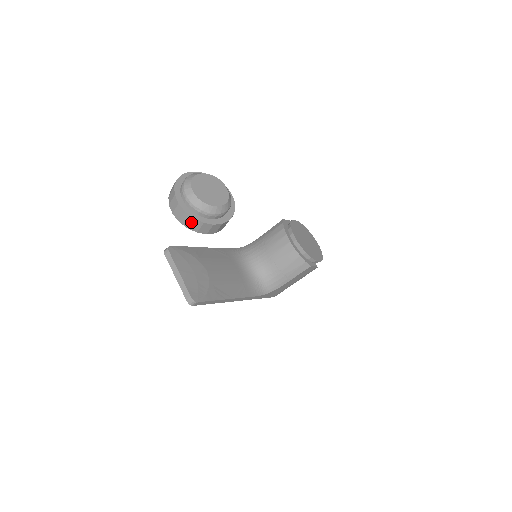
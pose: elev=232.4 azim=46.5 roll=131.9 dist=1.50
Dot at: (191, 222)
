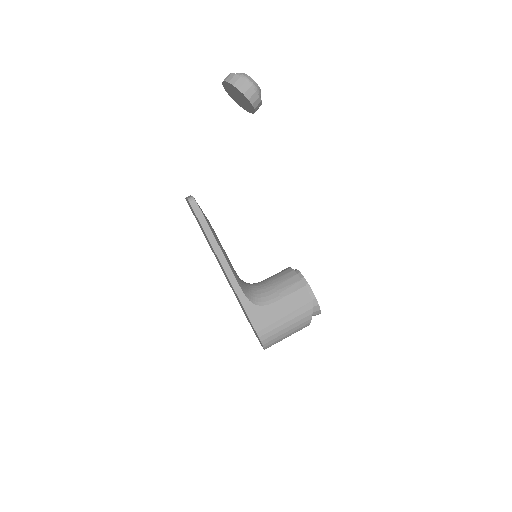
Dot at: (233, 77)
